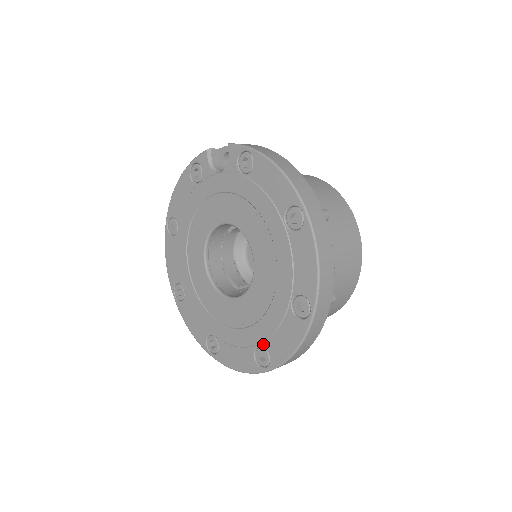
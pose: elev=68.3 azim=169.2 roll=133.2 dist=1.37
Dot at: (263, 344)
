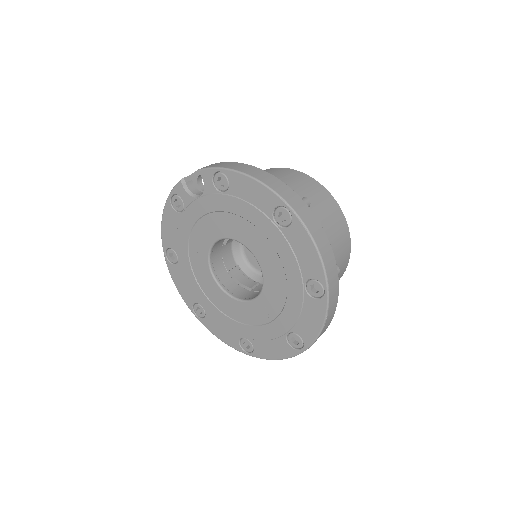
Dot at: (292, 330)
